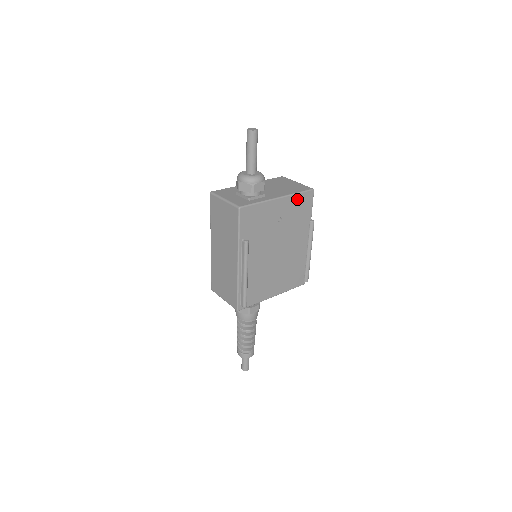
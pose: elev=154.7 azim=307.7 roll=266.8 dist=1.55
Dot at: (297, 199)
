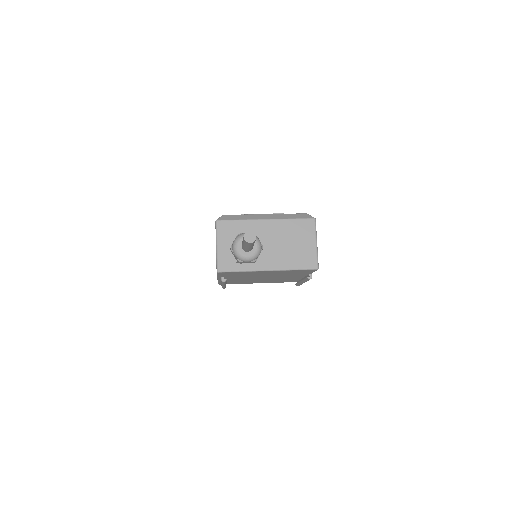
Dot at: (293, 271)
